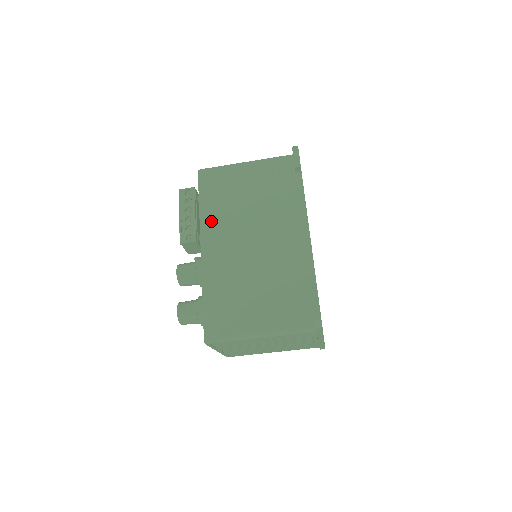
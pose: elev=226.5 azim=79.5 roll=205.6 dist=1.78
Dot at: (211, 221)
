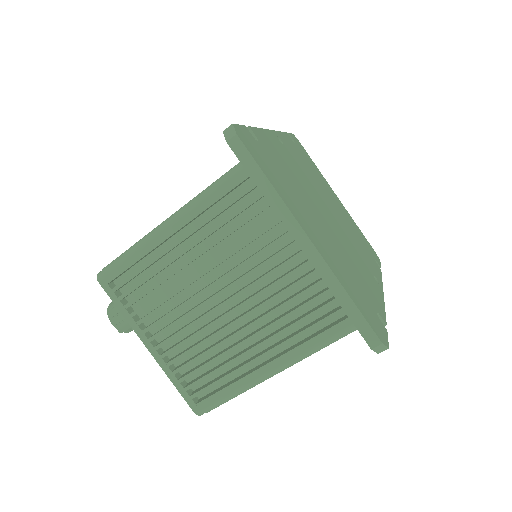
Dot at: occluded
